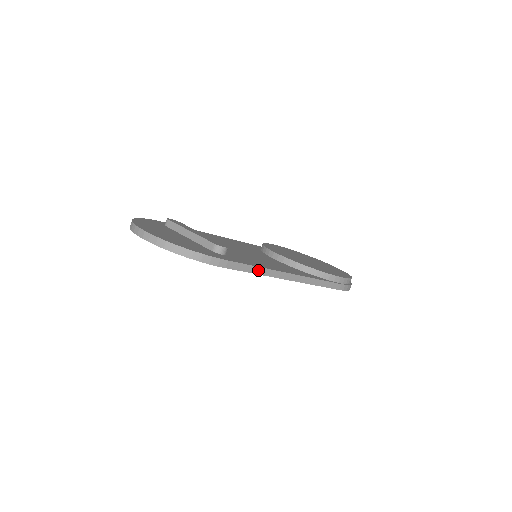
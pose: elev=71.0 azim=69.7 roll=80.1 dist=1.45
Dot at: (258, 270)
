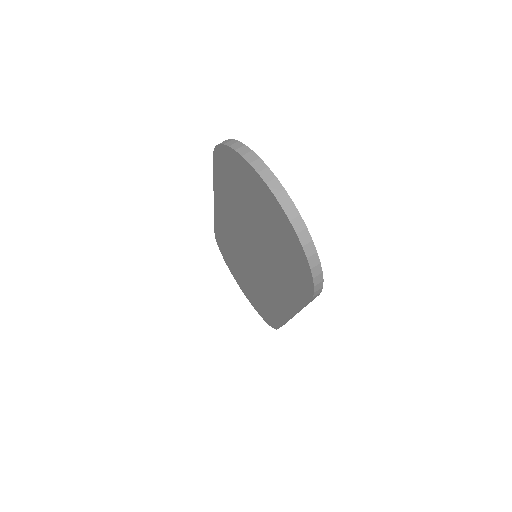
Dot at: occluded
